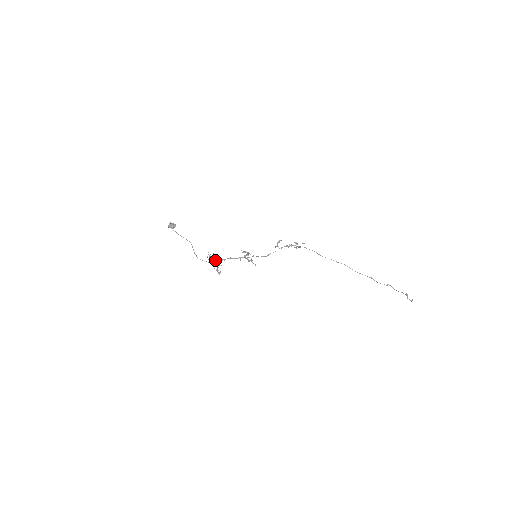
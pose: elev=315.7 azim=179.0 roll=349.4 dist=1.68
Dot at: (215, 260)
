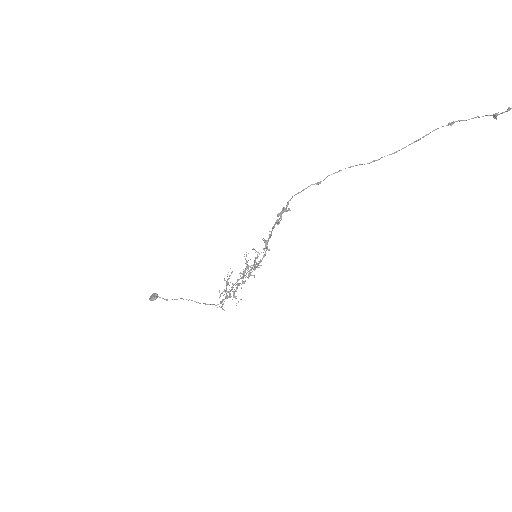
Dot at: (229, 296)
